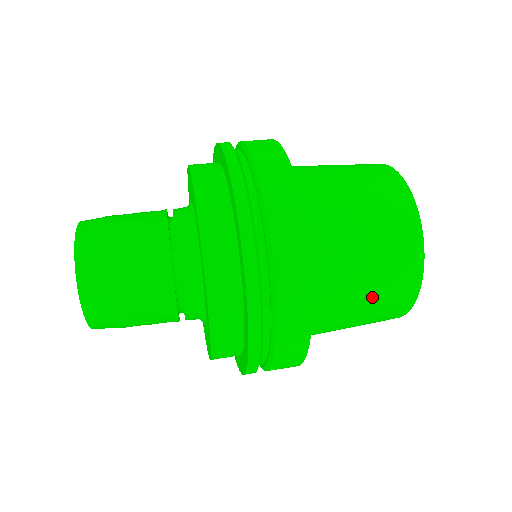
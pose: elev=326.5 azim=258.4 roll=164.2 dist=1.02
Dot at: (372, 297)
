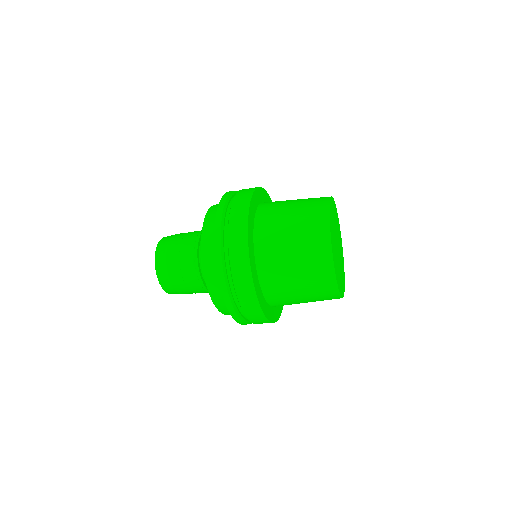
Dot at: (299, 256)
